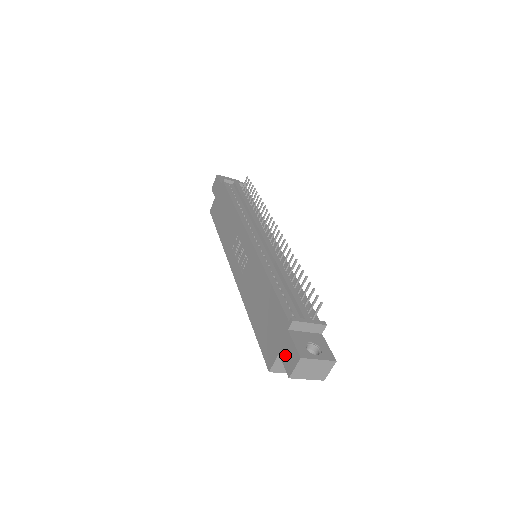
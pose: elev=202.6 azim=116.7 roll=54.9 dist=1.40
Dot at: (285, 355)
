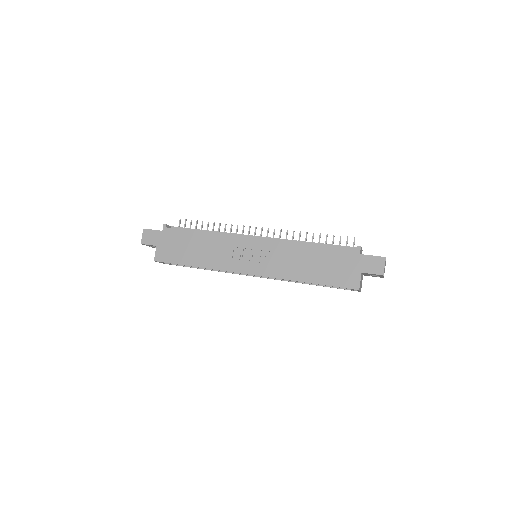
Dot at: (369, 268)
